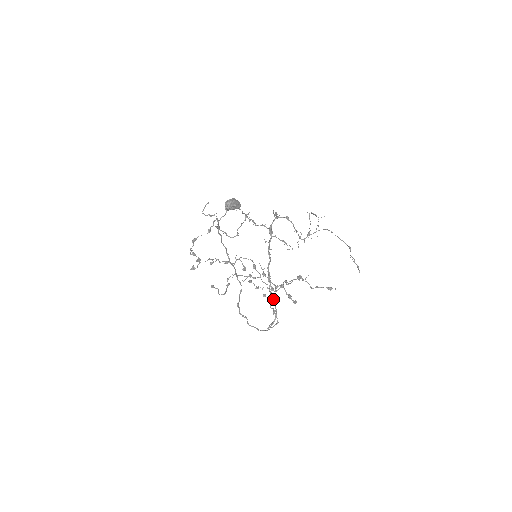
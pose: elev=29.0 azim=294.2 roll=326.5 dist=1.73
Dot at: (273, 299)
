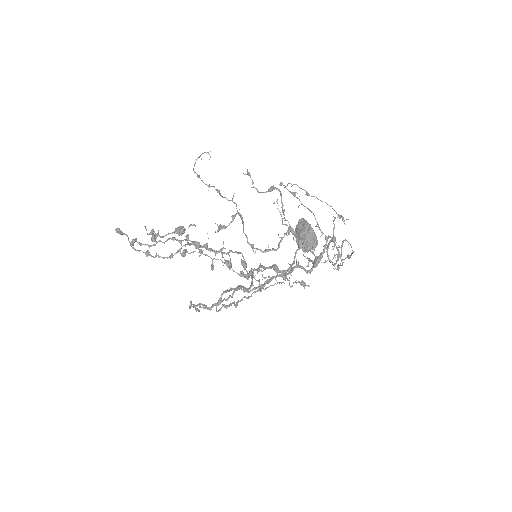
Dot at: (248, 298)
